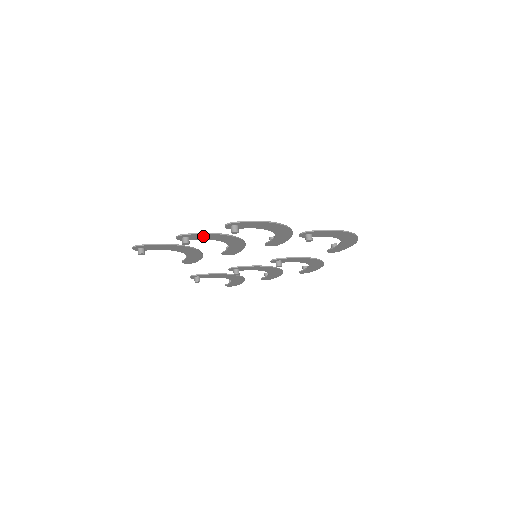
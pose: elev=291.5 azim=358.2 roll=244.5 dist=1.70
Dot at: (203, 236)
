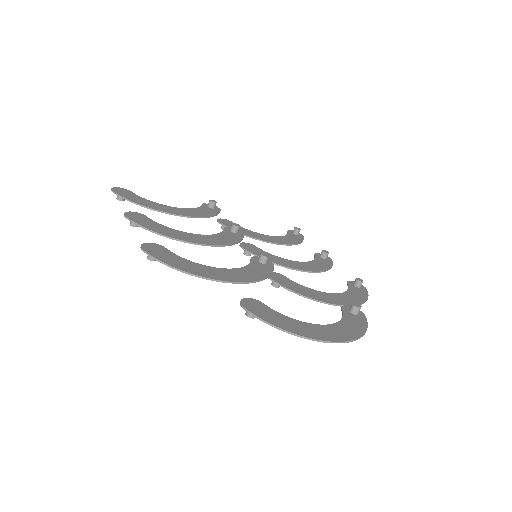
Dot at: (151, 227)
